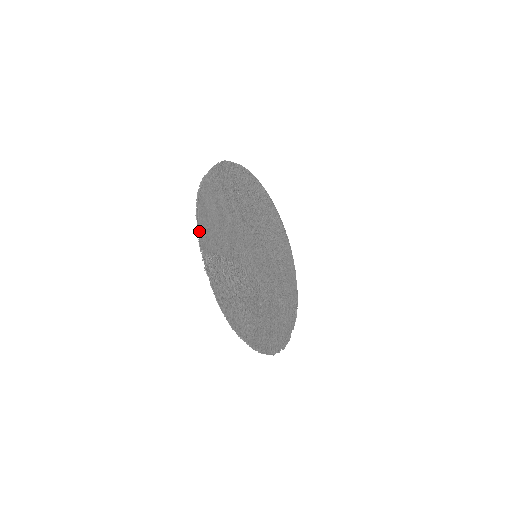
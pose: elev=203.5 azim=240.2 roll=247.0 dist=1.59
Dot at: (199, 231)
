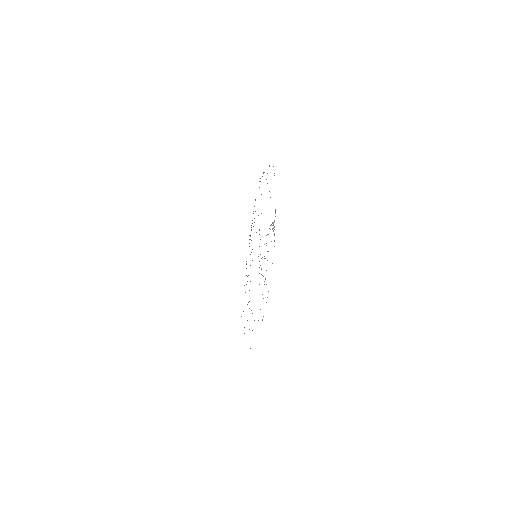
Dot at: occluded
